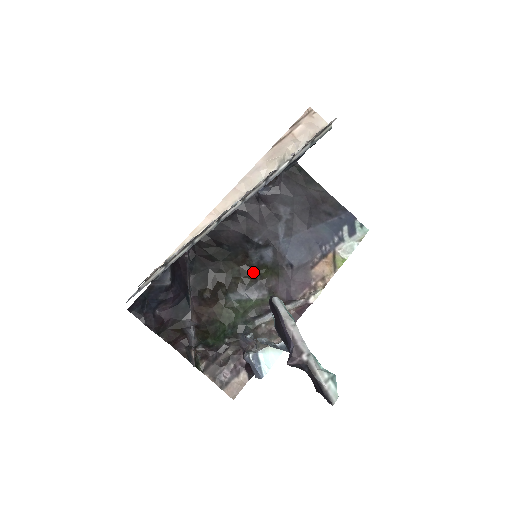
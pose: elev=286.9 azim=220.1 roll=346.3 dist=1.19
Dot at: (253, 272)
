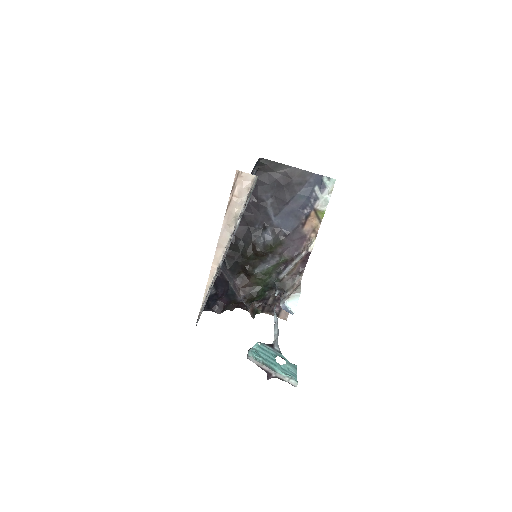
Dot at: (263, 253)
